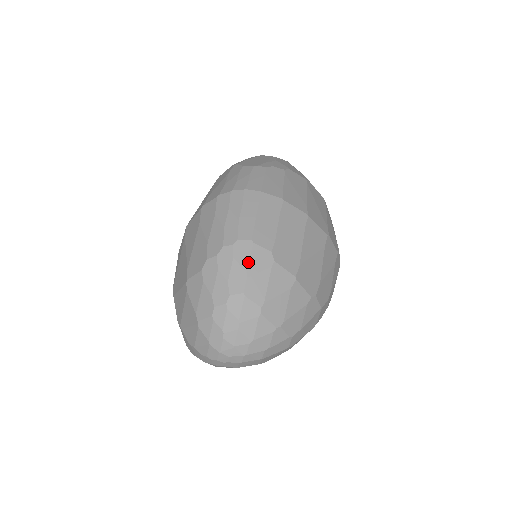
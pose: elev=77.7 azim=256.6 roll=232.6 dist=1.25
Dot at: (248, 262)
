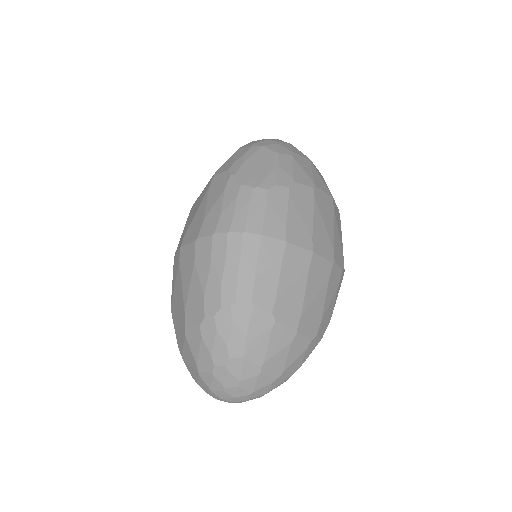
Dot at: (247, 326)
